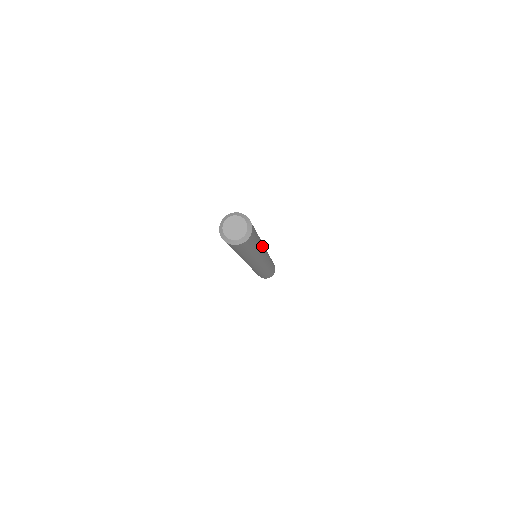
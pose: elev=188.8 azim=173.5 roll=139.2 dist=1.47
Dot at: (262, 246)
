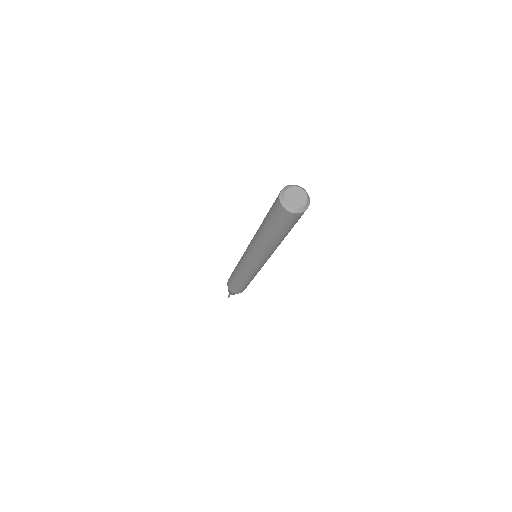
Dot at: occluded
